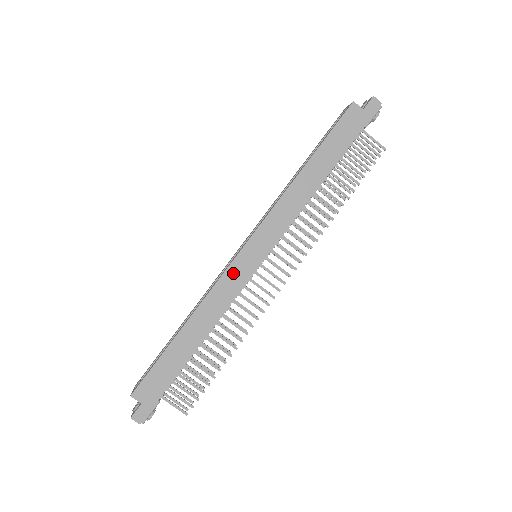
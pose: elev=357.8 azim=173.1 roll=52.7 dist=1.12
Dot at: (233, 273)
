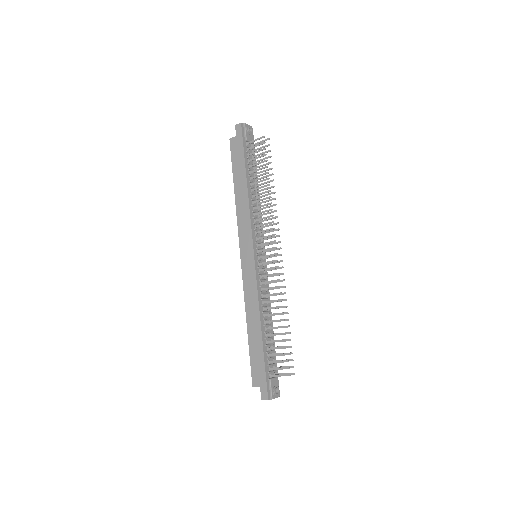
Dot at: (246, 276)
